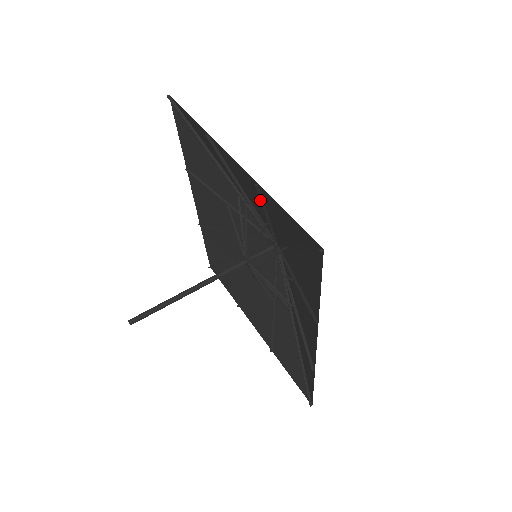
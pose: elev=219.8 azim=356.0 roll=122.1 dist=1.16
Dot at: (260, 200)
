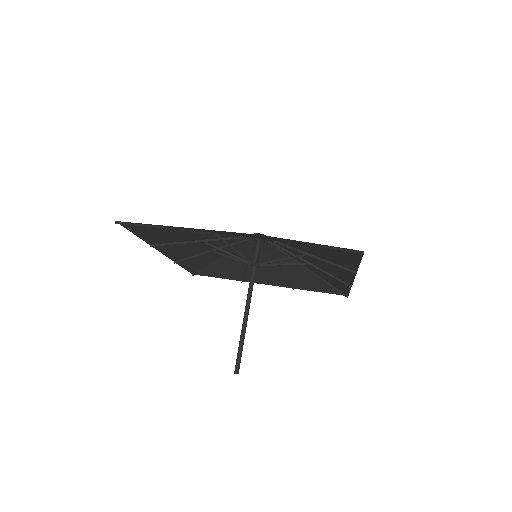
Dot at: occluded
